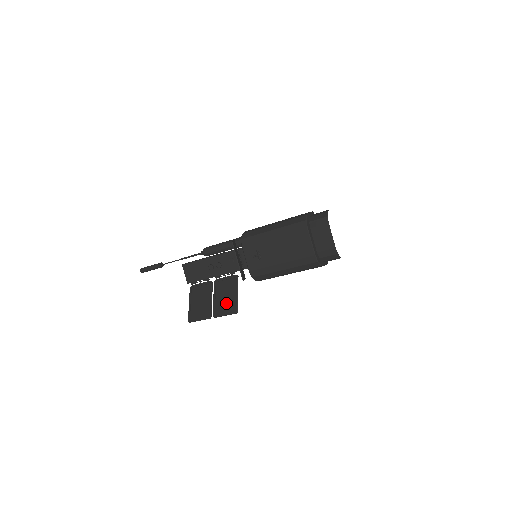
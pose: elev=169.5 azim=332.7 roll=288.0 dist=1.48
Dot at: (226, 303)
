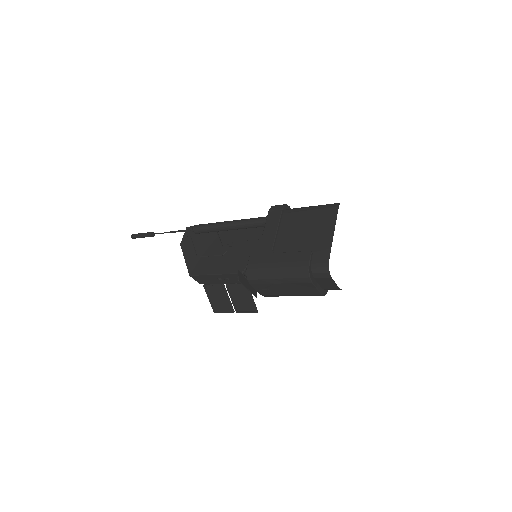
Dot at: (244, 304)
